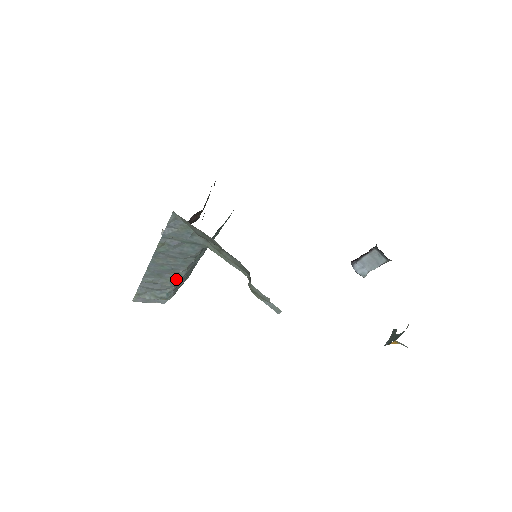
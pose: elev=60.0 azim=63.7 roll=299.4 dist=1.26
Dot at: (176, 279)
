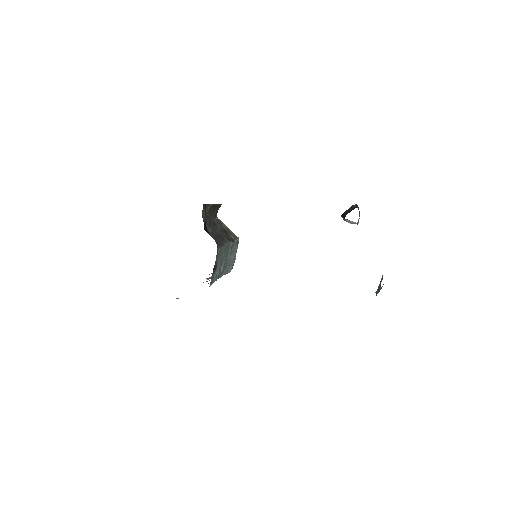
Dot at: occluded
